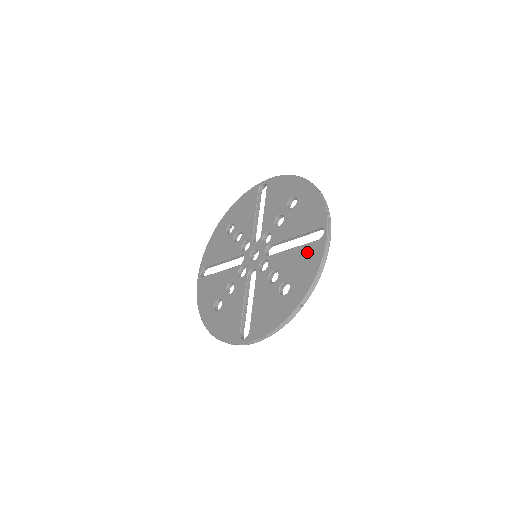
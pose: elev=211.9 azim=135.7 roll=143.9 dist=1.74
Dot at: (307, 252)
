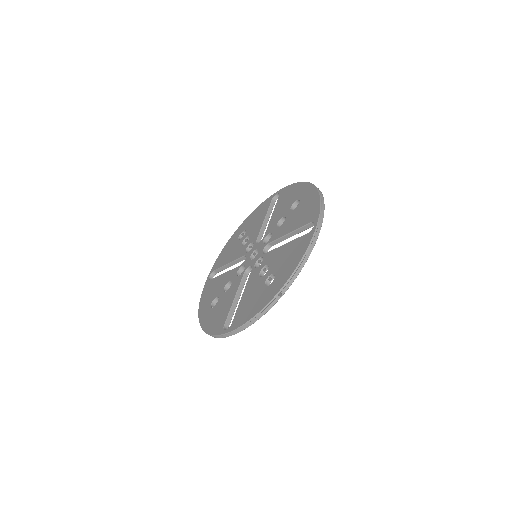
Dot at: (296, 245)
